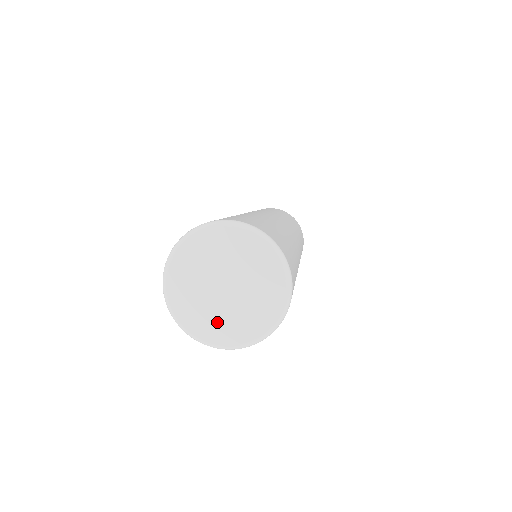
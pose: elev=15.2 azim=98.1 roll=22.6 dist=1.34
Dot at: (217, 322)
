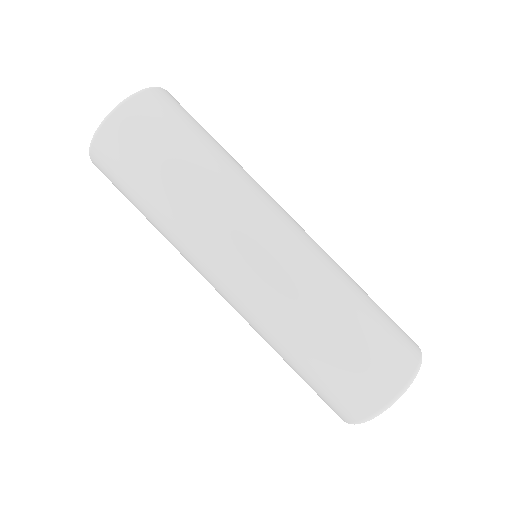
Dot at: occluded
